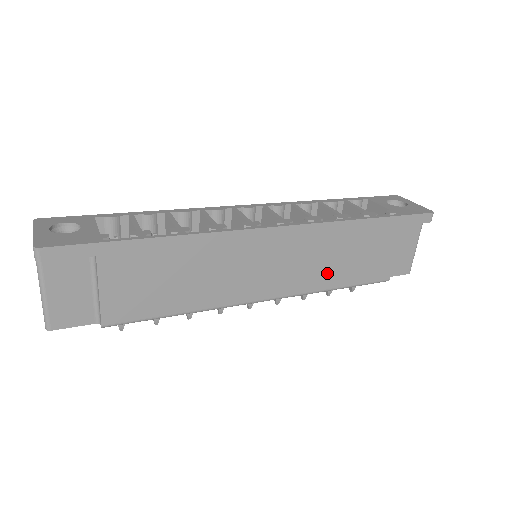
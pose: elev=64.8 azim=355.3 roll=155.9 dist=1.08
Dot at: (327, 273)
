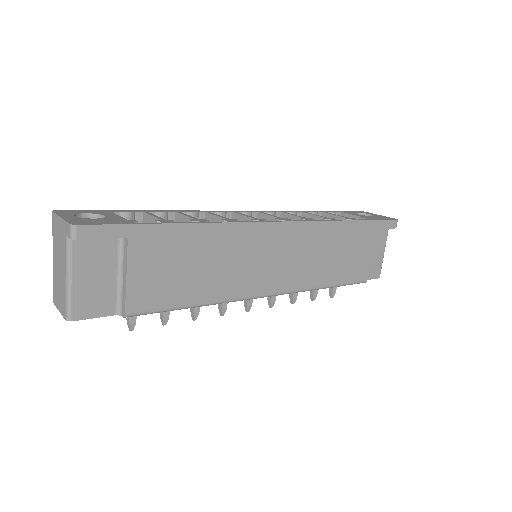
Dot at: (319, 271)
